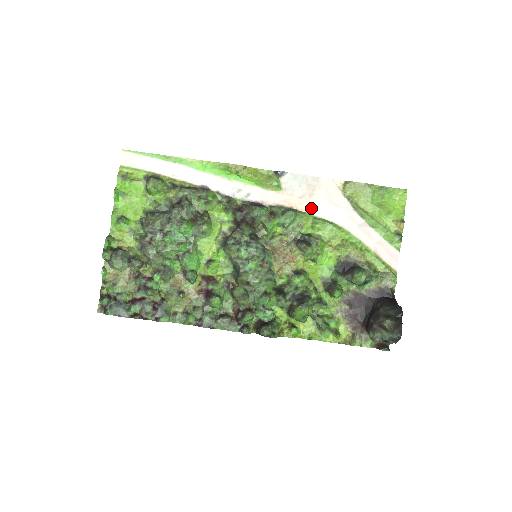
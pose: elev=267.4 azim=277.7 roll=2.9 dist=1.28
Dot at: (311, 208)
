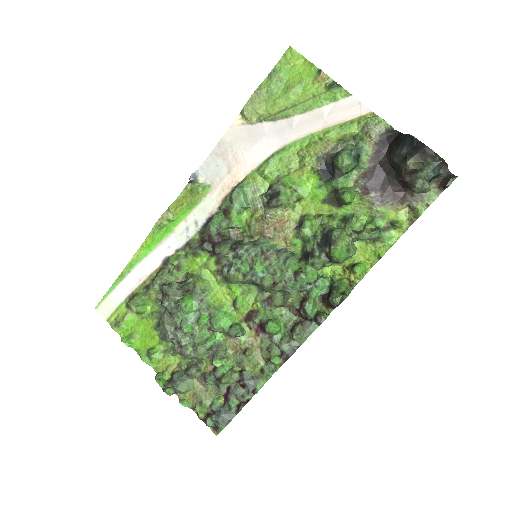
Dot at: (246, 167)
